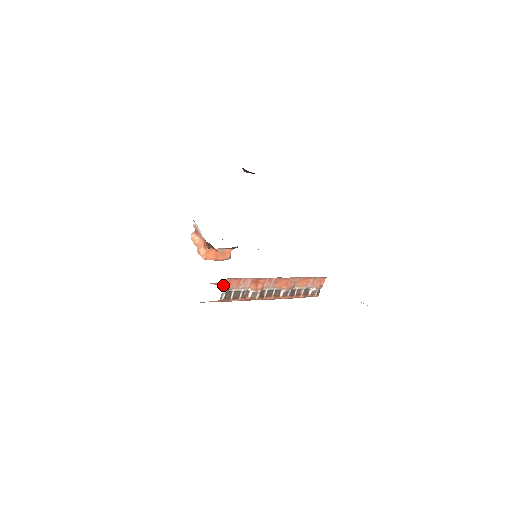
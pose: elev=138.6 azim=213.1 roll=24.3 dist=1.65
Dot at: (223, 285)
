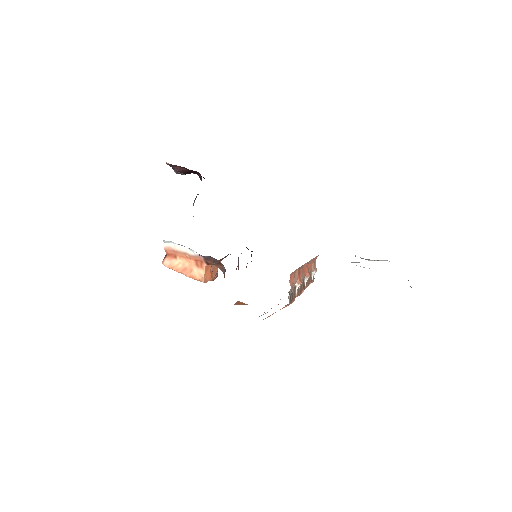
Dot at: (241, 303)
